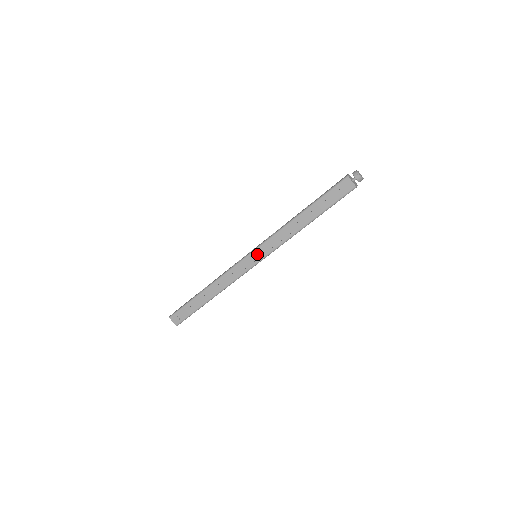
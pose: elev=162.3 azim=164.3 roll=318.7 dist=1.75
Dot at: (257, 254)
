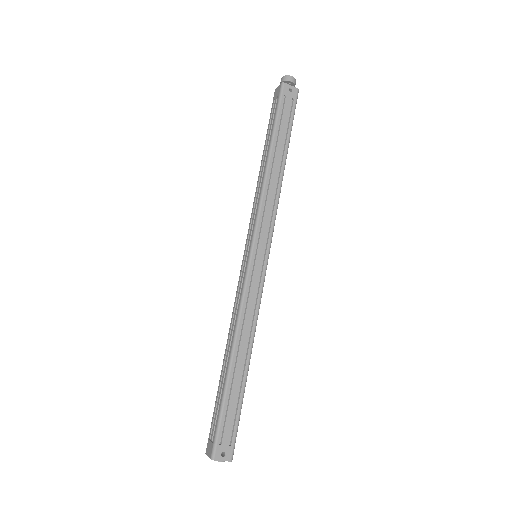
Dot at: (247, 246)
